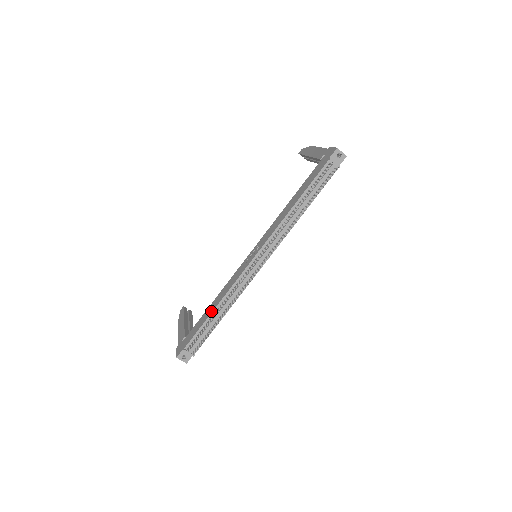
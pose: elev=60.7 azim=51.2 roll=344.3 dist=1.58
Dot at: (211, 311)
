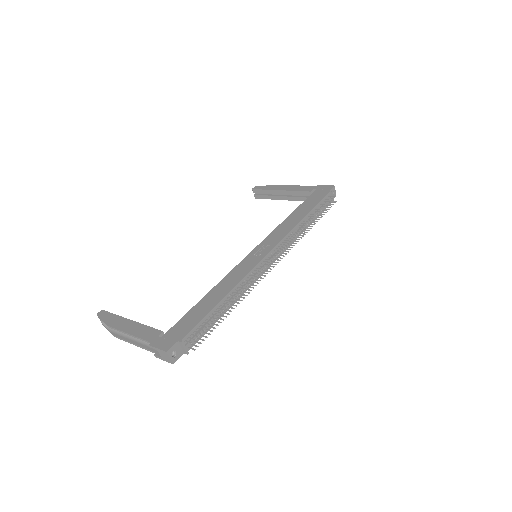
Dot at: (218, 299)
